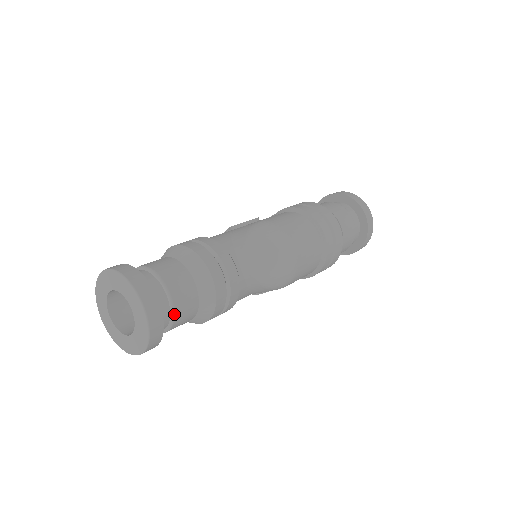
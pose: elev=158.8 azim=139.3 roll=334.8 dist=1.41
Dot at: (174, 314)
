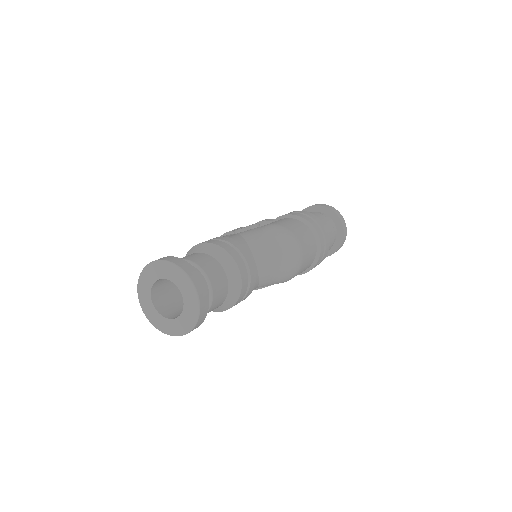
Dot at: (212, 300)
